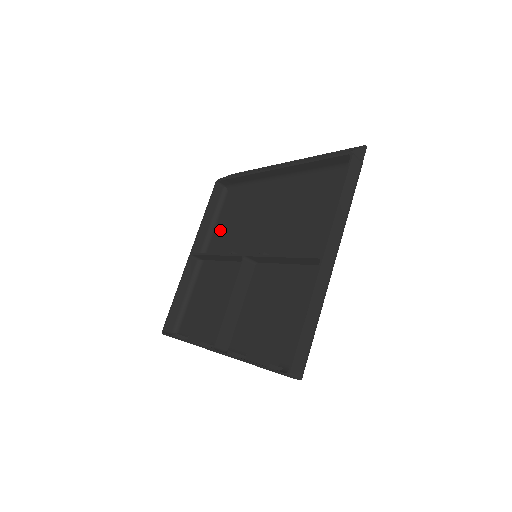
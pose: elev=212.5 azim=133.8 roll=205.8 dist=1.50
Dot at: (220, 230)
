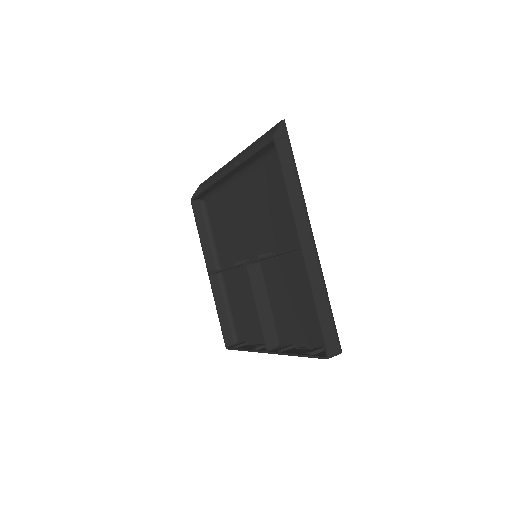
Dot at: (219, 240)
